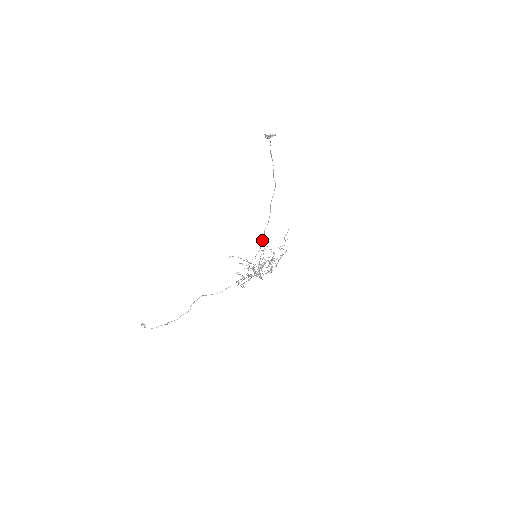
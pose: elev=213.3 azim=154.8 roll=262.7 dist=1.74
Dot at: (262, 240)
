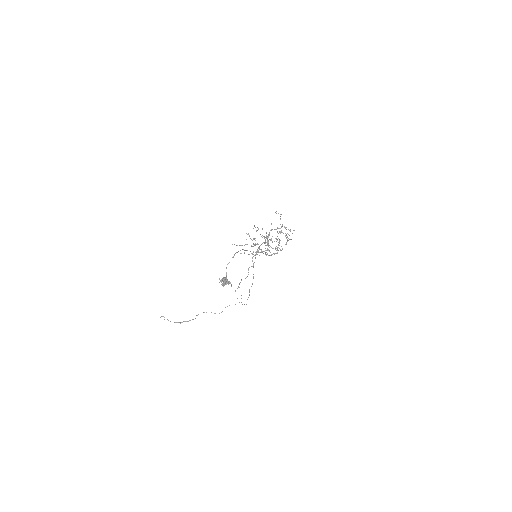
Dot at: occluded
